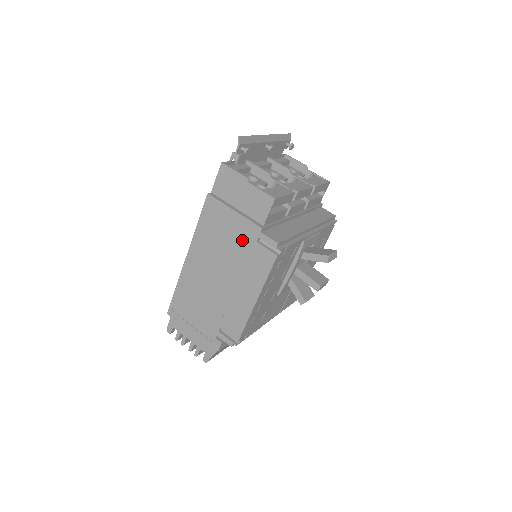
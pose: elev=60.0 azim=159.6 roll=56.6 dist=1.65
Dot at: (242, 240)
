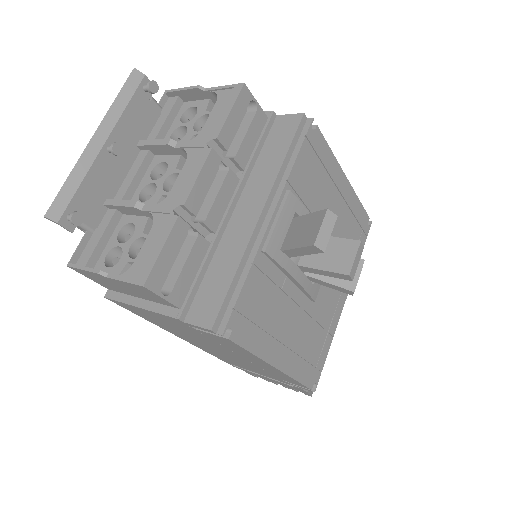
Dot at: (185, 328)
